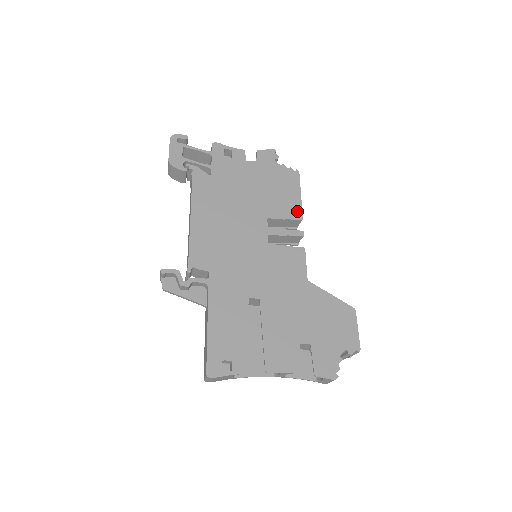
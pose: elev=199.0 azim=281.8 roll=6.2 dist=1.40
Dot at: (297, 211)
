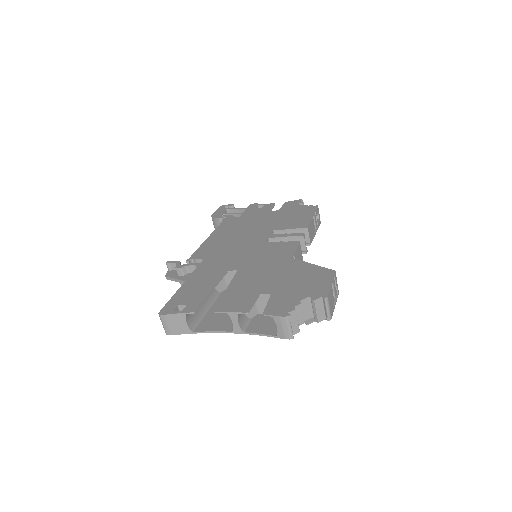
Dot at: (304, 224)
